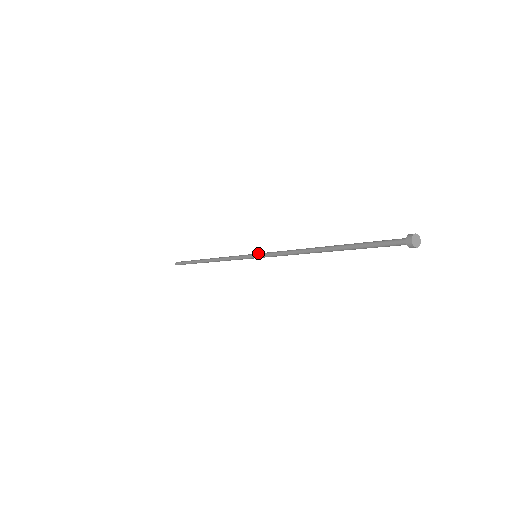
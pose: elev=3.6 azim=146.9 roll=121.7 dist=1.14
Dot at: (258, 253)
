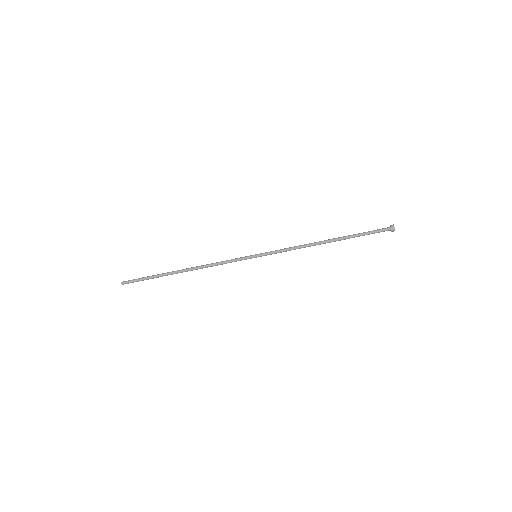
Dot at: (260, 253)
